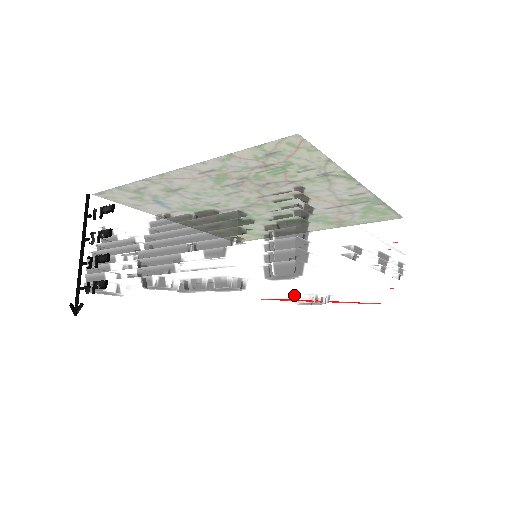
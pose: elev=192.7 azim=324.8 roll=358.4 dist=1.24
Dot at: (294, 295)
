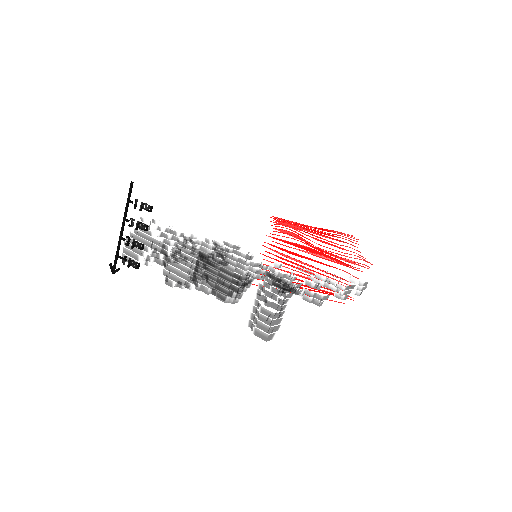
Dot at: occluded
